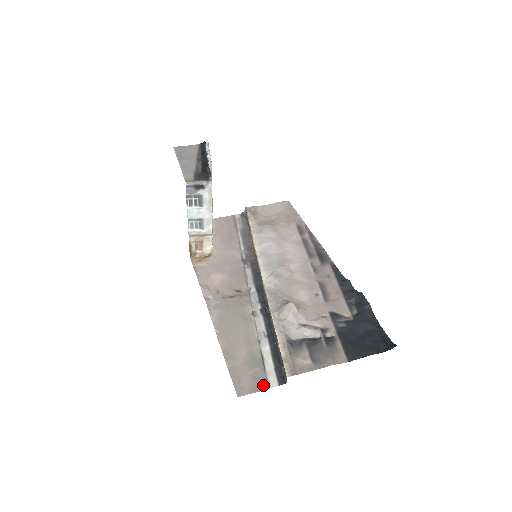
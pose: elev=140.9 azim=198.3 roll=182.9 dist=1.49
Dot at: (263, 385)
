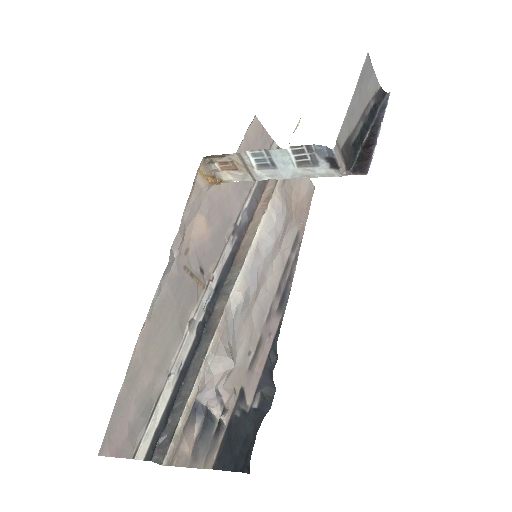
Dot at: (132, 449)
